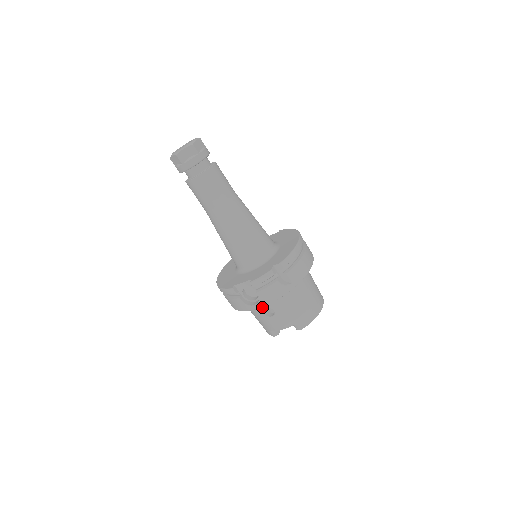
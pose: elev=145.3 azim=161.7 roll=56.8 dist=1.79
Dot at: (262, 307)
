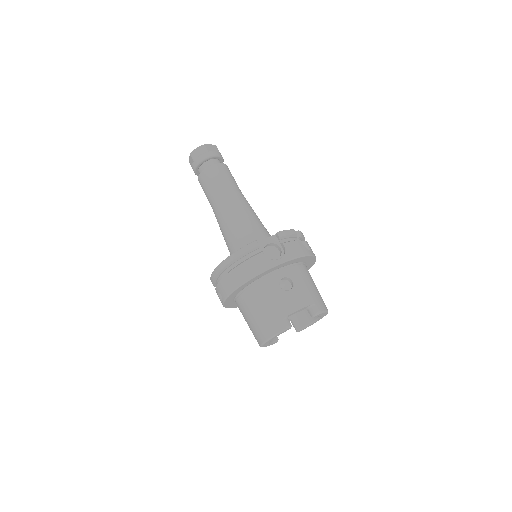
Dot at: (280, 276)
